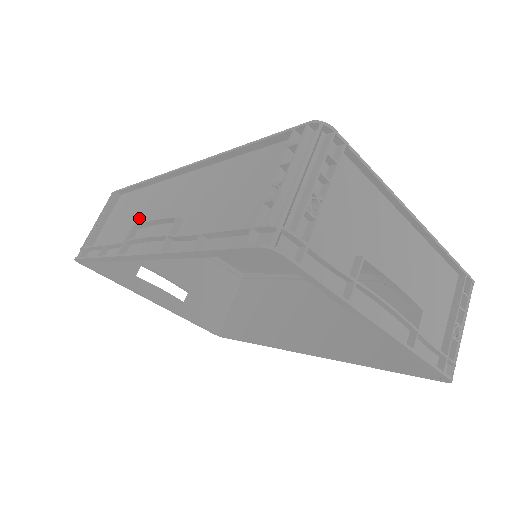
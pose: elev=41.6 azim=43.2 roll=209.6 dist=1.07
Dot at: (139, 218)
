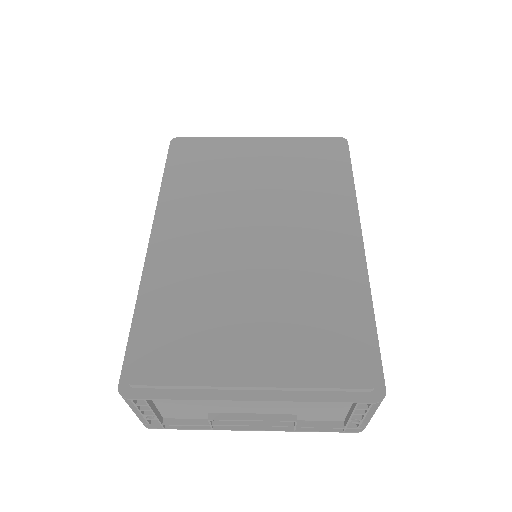
Dot at: occluded
